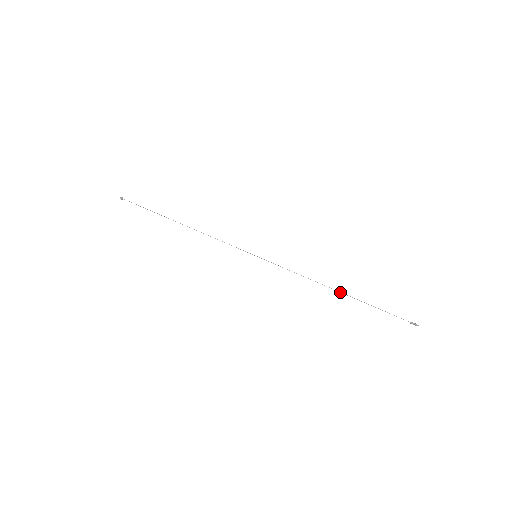
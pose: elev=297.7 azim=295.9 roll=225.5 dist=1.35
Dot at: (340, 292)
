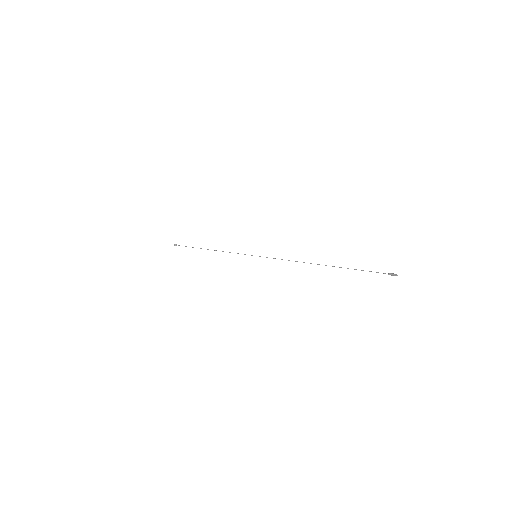
Dot at: occluded
